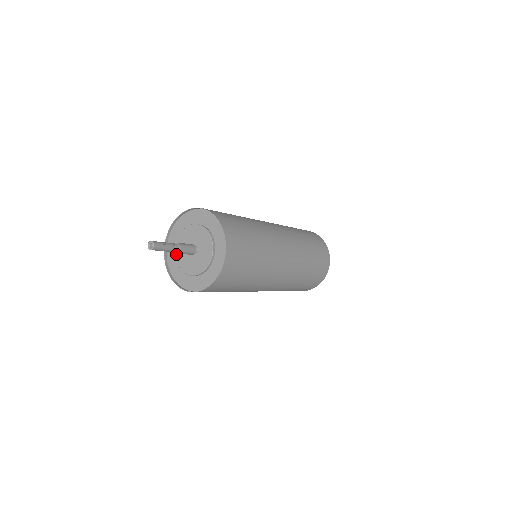
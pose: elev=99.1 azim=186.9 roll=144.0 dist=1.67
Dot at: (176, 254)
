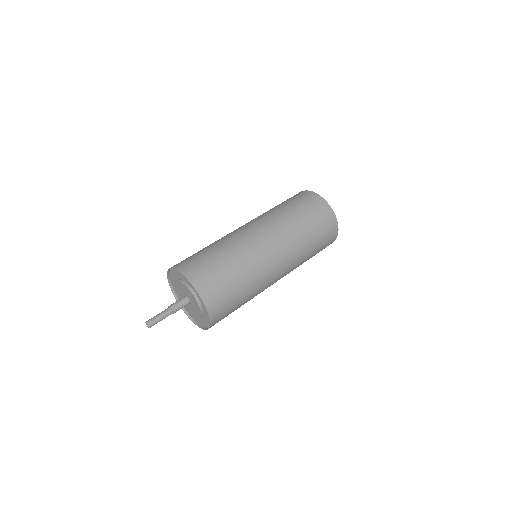
Dot at: (188, 310)
